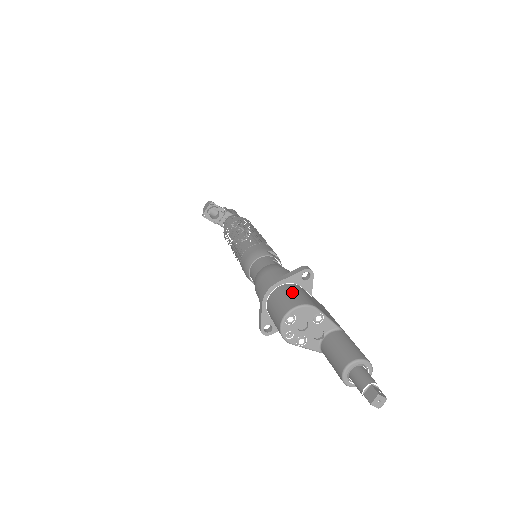
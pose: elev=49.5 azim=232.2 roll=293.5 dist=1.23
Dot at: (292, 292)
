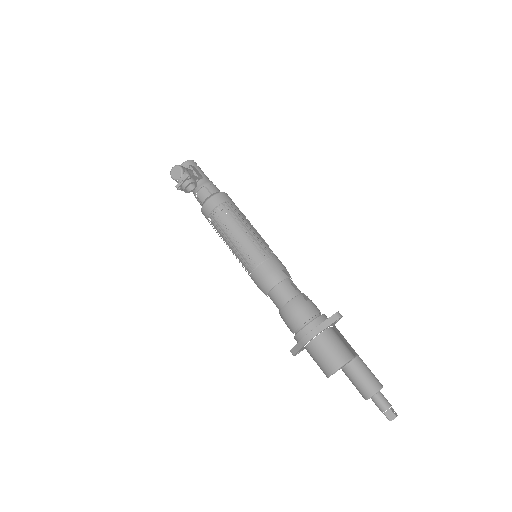
Dot at: (334, 343)
